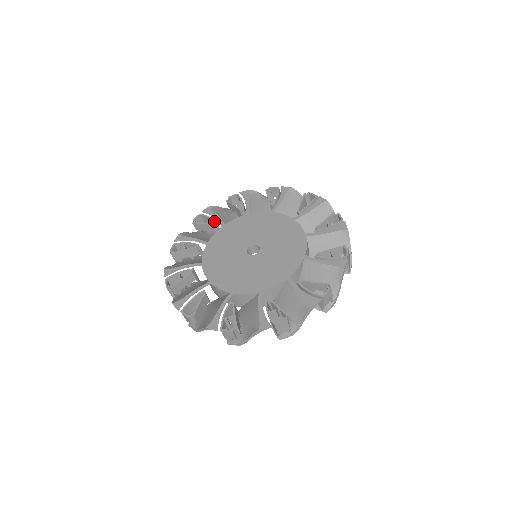
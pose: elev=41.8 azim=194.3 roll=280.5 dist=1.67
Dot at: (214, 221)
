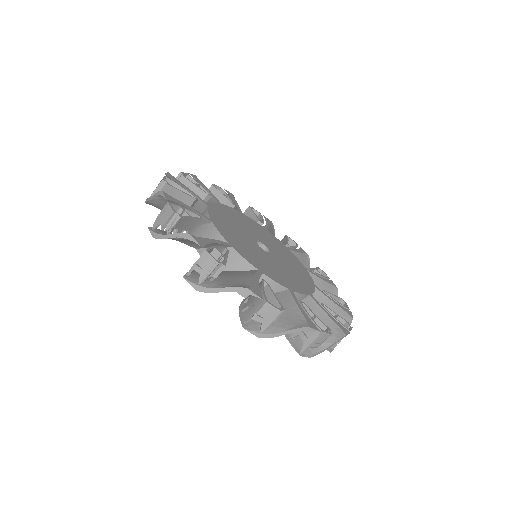
Dot at: (263, 222)
